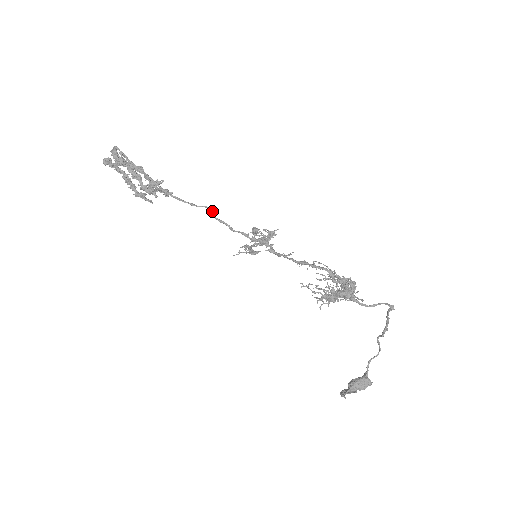
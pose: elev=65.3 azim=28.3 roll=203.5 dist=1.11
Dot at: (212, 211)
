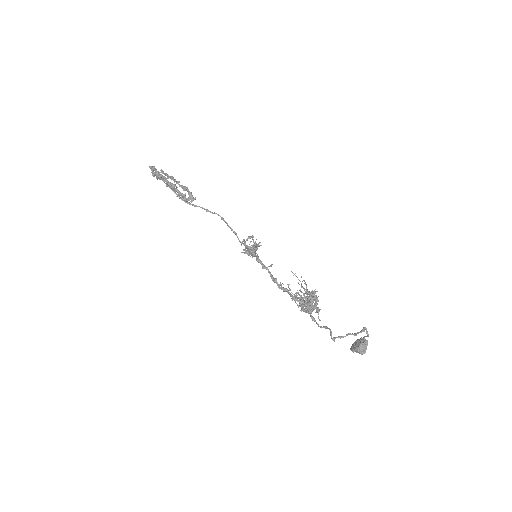
Dot at: occluded
